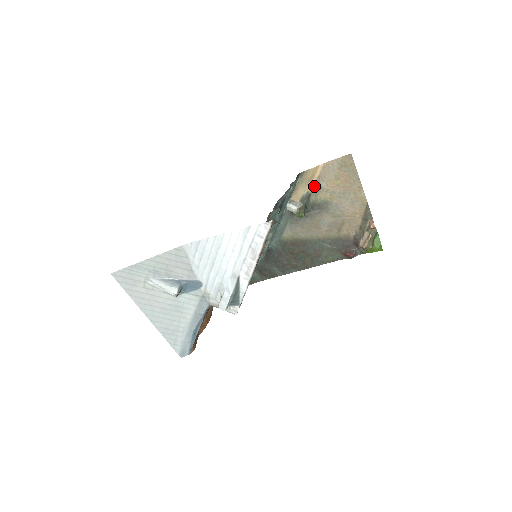
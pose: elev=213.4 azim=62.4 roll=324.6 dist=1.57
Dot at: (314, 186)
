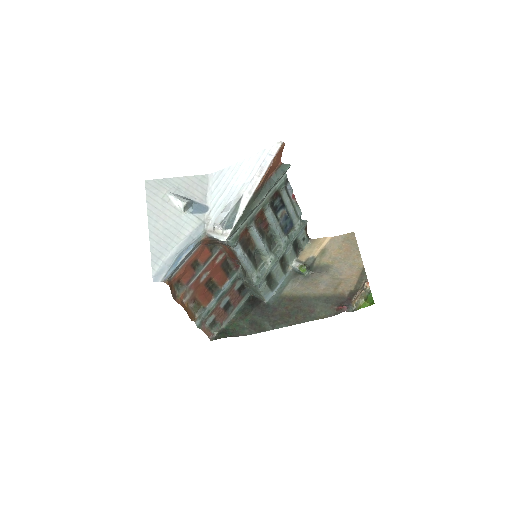
Dot at: (320, 253)
